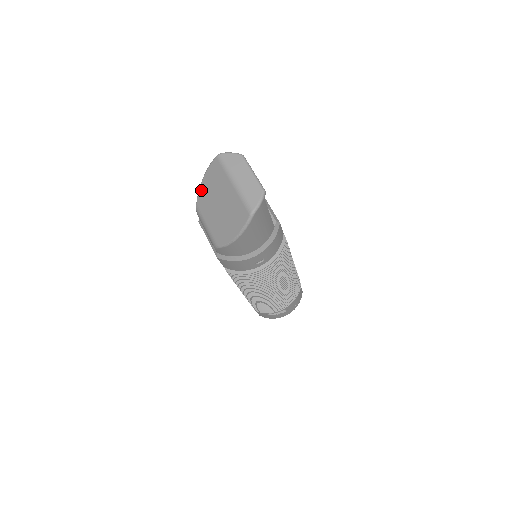
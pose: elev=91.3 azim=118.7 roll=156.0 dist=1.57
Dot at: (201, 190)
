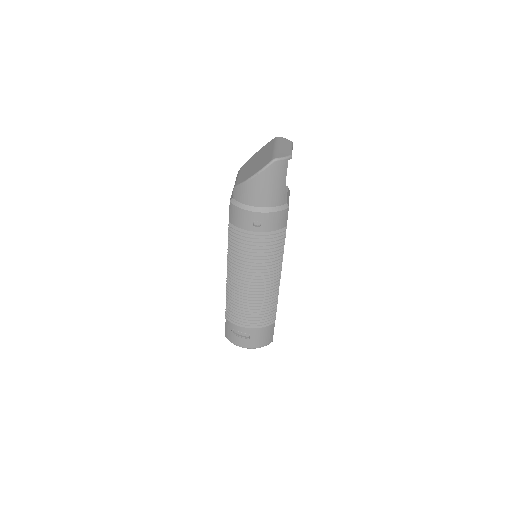
Dot at: (251, 158)
